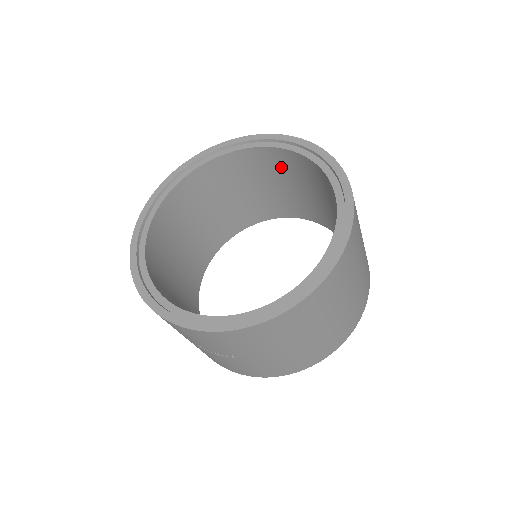
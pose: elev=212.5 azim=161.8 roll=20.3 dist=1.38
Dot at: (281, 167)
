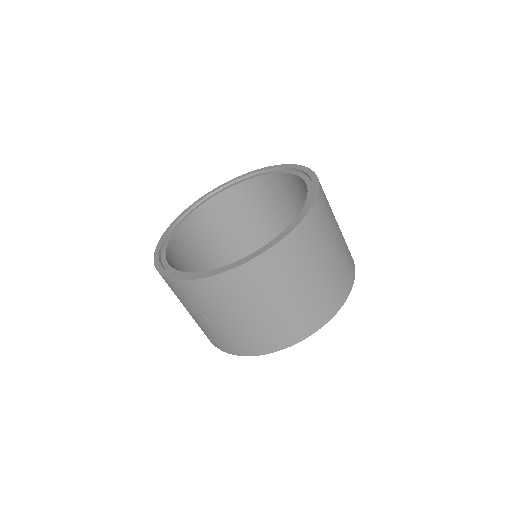
Dot at: (276, 193)
